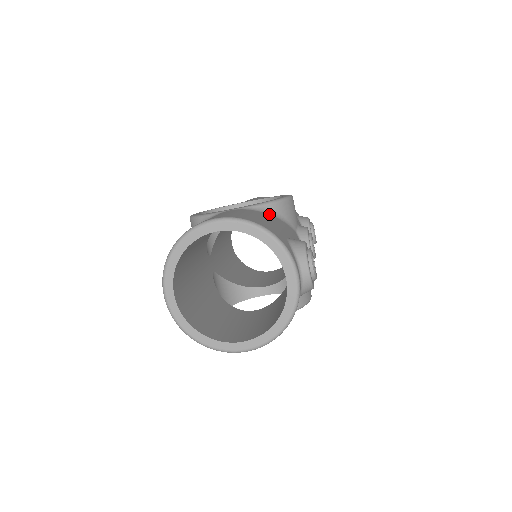
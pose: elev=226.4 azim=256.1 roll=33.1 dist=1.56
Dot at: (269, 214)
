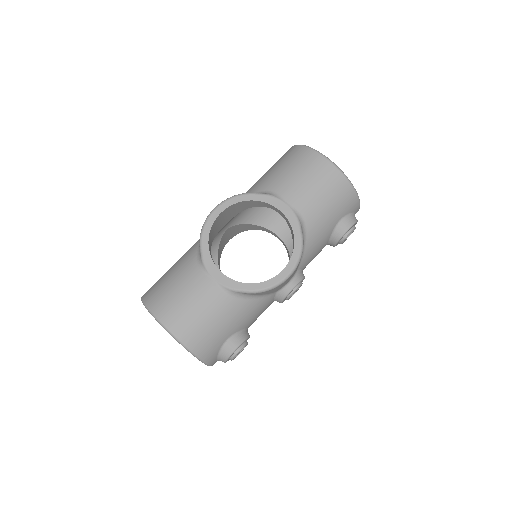
Dot at: occluded
